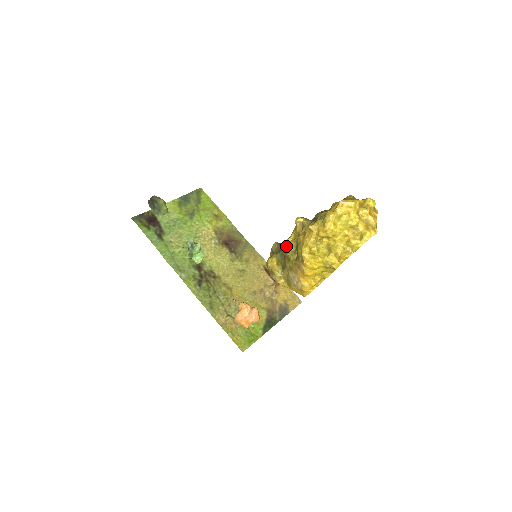
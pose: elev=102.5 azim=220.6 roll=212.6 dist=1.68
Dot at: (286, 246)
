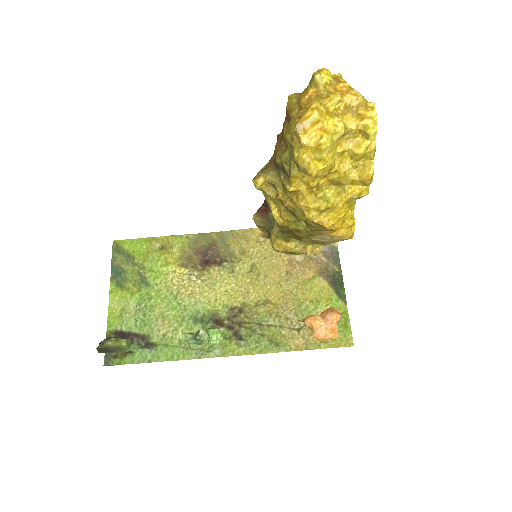
Dot at: (279, 223)
